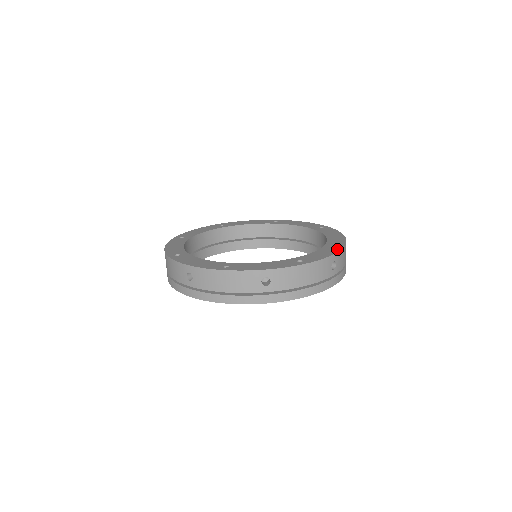
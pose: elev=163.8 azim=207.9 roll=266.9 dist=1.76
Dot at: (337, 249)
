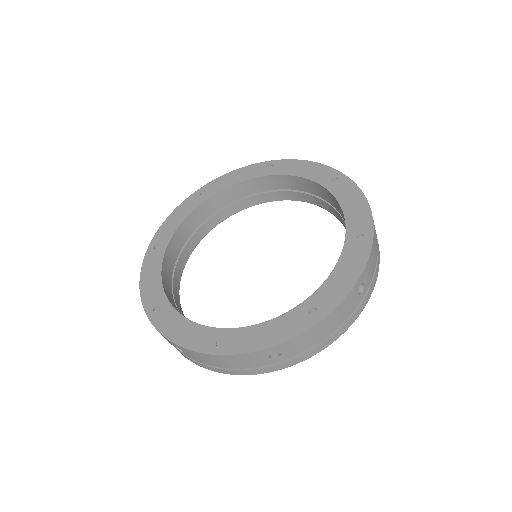
Dot at: (362, 260)
